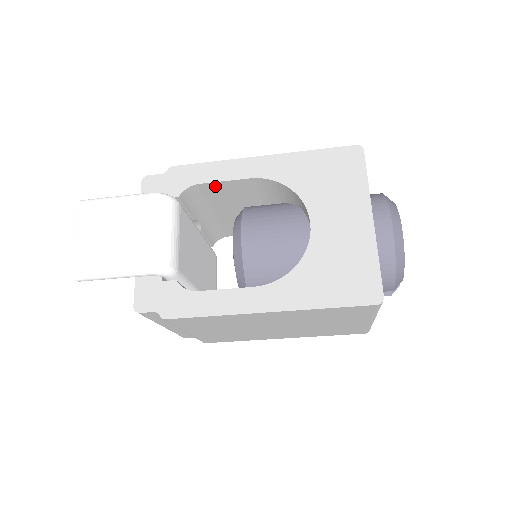
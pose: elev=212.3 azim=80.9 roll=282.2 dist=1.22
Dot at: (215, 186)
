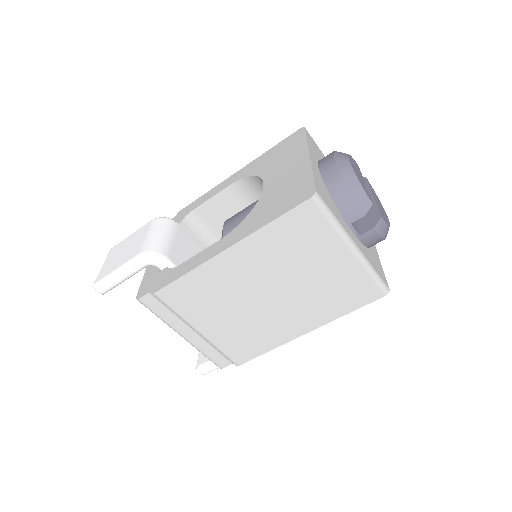
Dot at: (207, 208)
